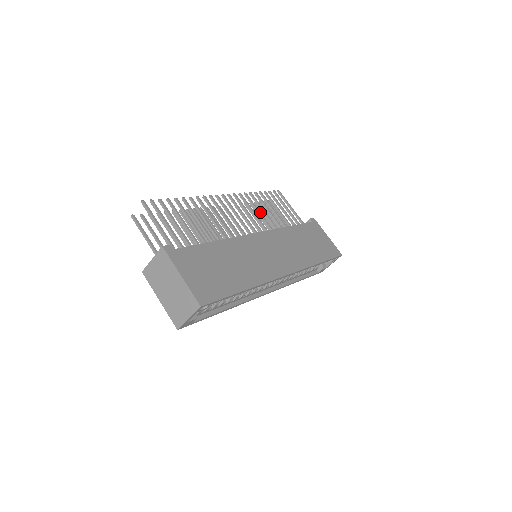
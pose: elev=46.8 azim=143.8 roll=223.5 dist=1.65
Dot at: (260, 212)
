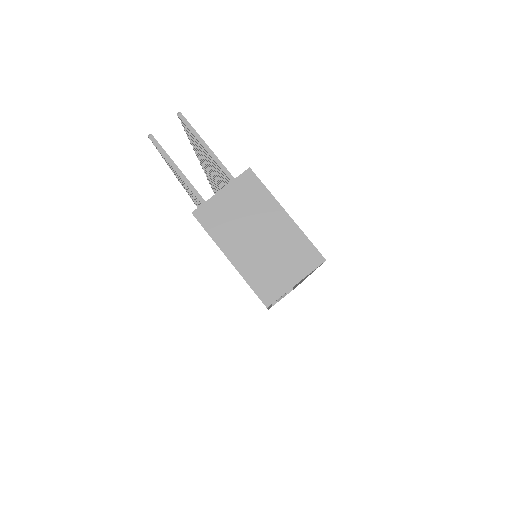
Dot at: occluded
